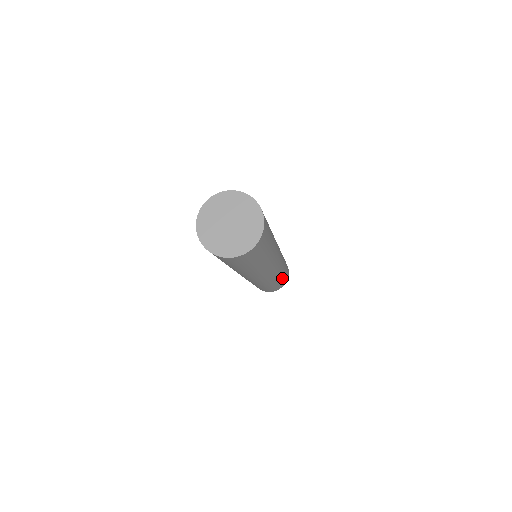
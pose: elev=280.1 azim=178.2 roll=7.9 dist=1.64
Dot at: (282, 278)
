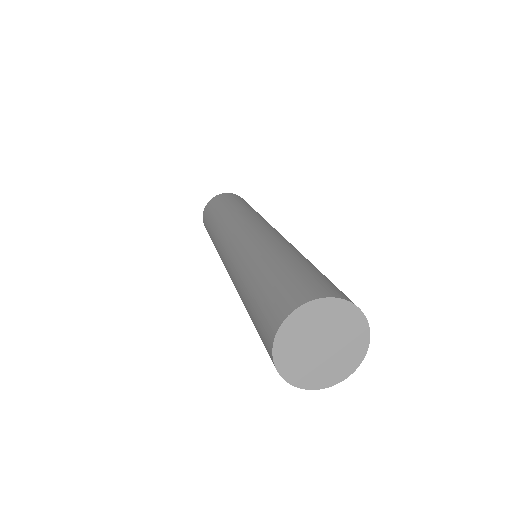
Dot at: occluded
